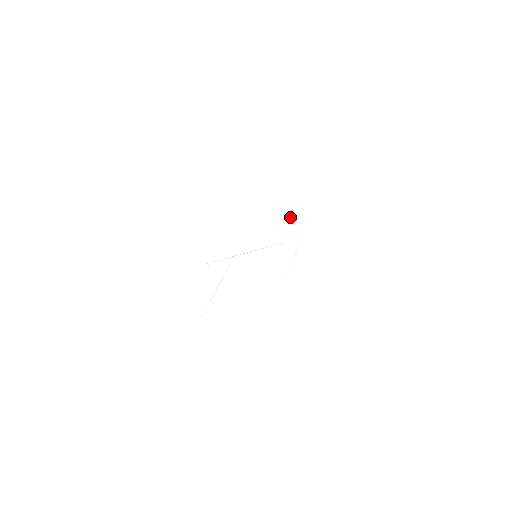
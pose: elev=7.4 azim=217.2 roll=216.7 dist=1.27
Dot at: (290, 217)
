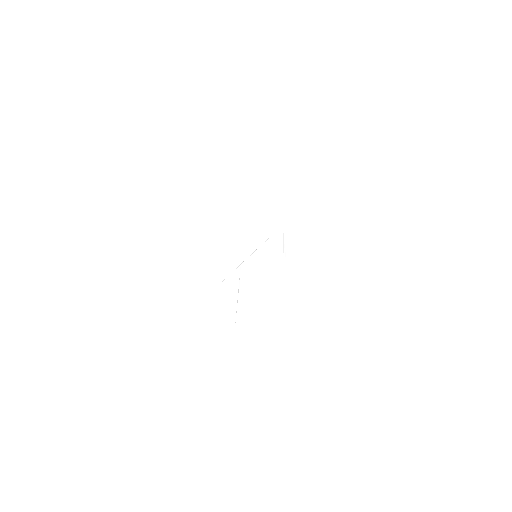
Dot at: (268, 215)
